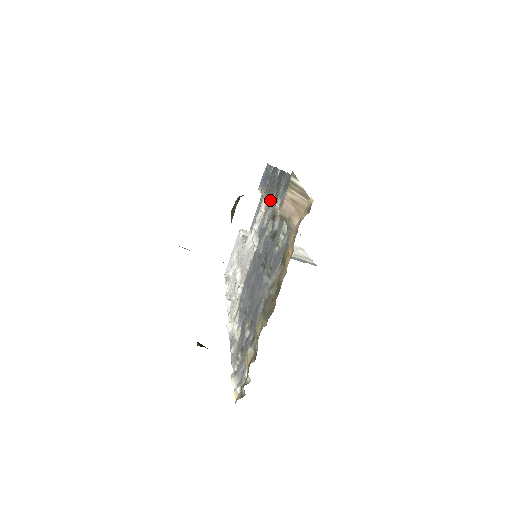
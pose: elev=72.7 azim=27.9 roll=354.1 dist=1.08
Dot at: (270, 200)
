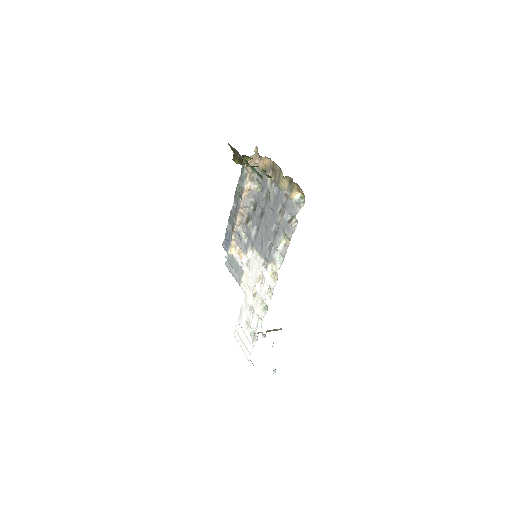
Dot at: (240, 205)
